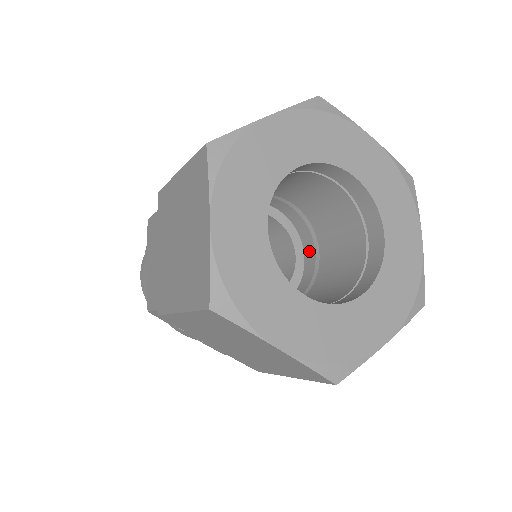
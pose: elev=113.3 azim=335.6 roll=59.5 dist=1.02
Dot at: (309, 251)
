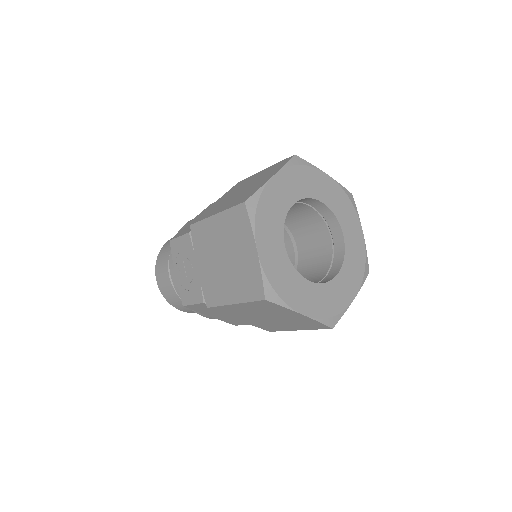
Dot at: occluded
